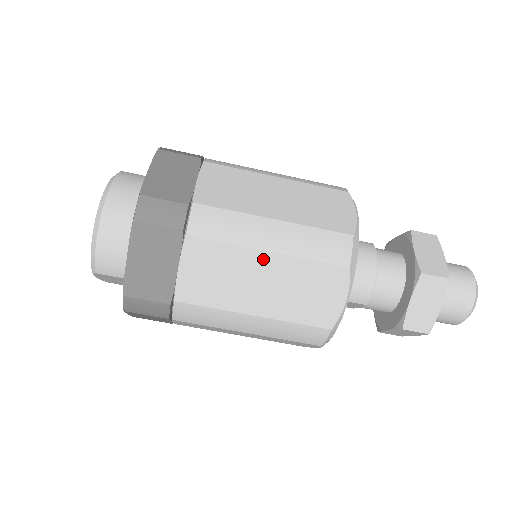
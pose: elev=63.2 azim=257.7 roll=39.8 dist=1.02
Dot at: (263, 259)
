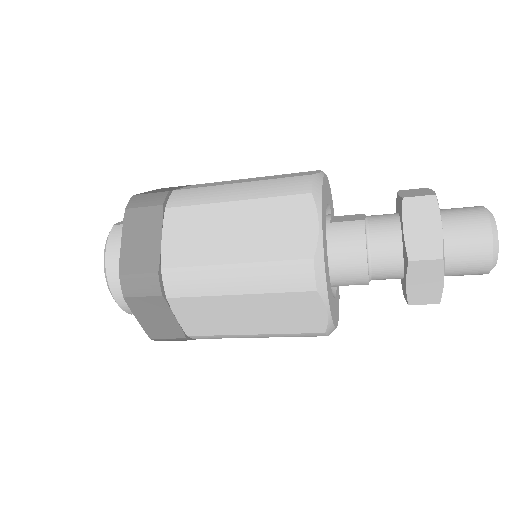
Dot at: (236, 300)
